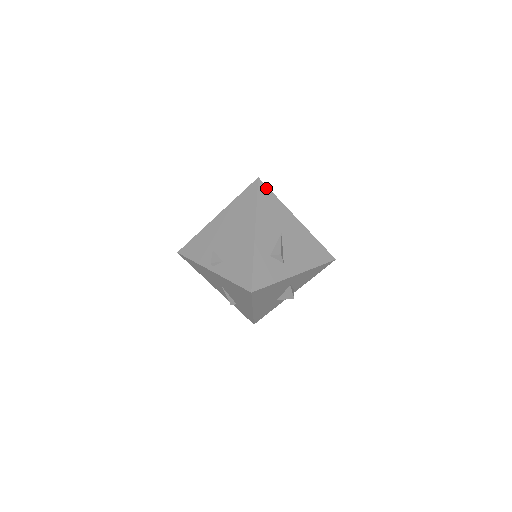
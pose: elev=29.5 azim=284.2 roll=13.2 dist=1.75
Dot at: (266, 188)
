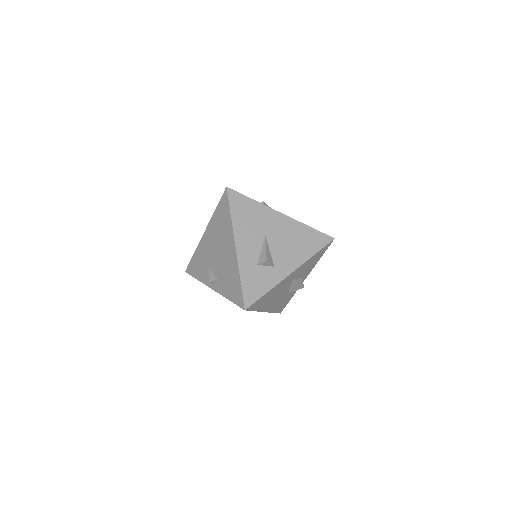
Dot at: (238, 194)
